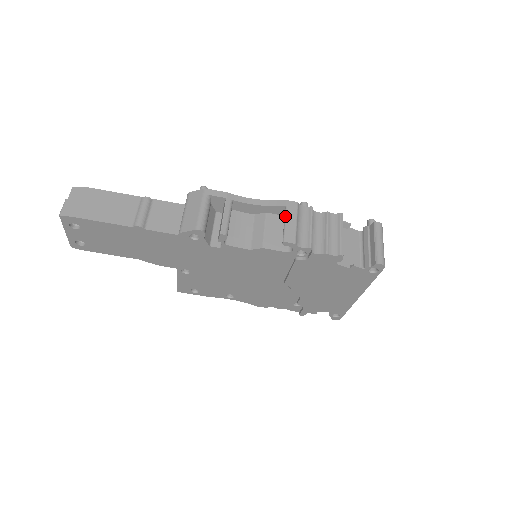
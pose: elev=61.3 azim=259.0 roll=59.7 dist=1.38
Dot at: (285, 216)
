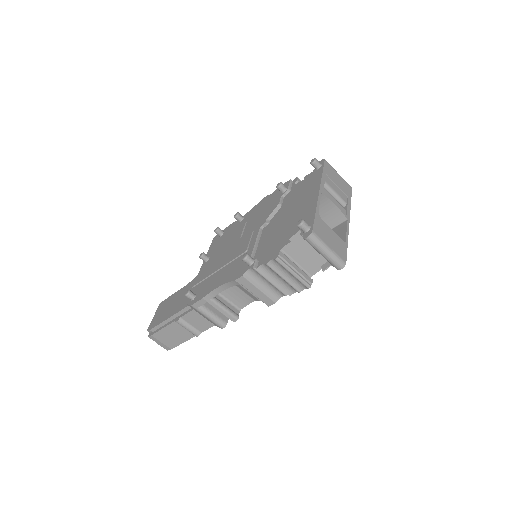
Dot at: occluded
